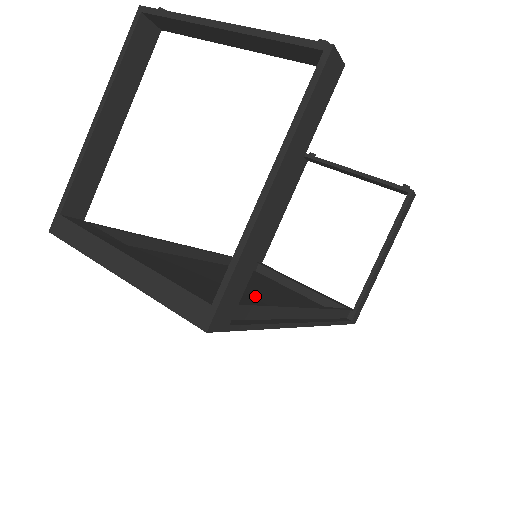
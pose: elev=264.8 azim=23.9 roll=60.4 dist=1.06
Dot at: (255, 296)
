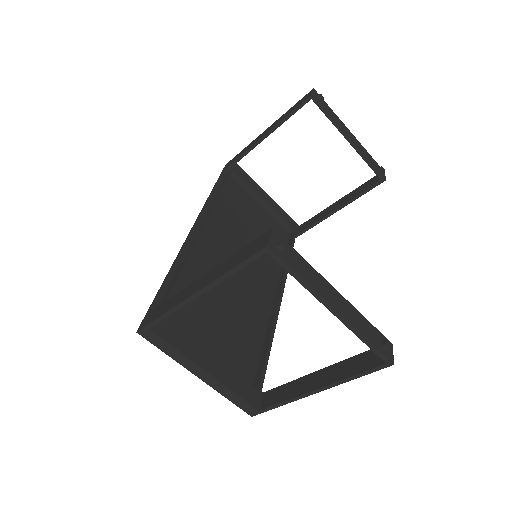
Dot at: (250, 289)
